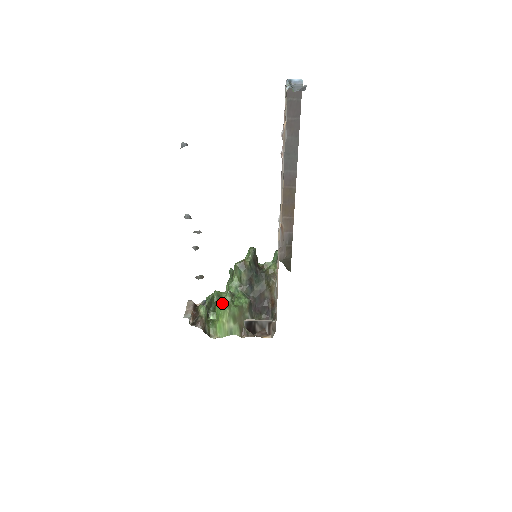
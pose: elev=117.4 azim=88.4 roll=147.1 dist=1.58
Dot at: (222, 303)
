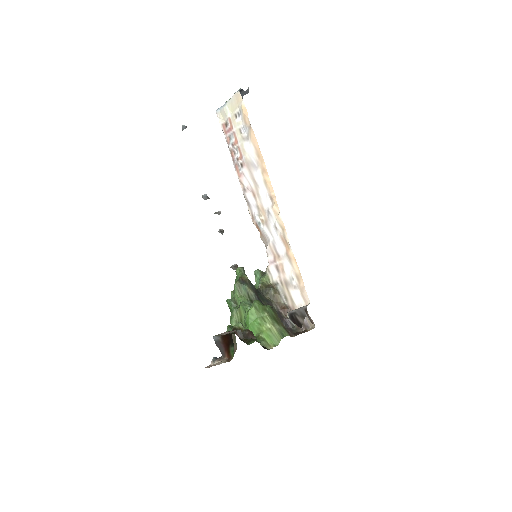
Dot at: (255, 309)
